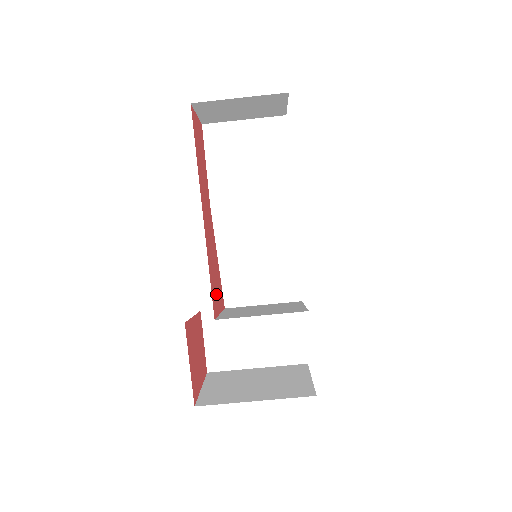
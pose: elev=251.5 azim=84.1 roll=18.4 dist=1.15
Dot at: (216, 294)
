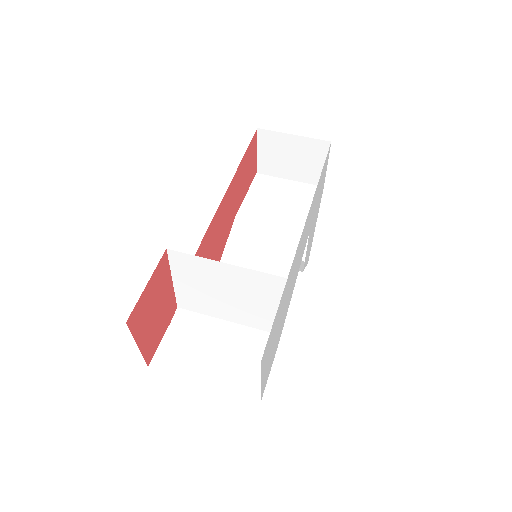
Dot at: occluded
